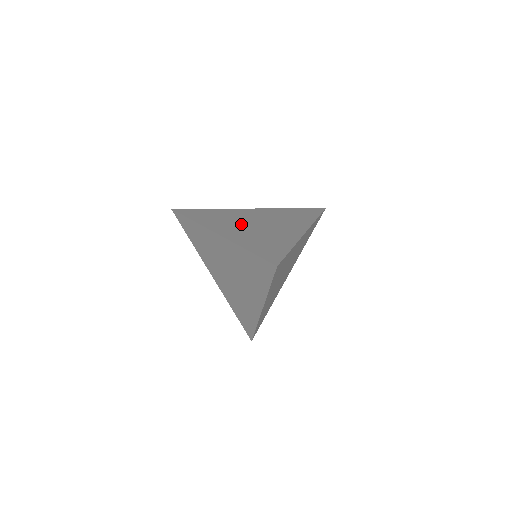
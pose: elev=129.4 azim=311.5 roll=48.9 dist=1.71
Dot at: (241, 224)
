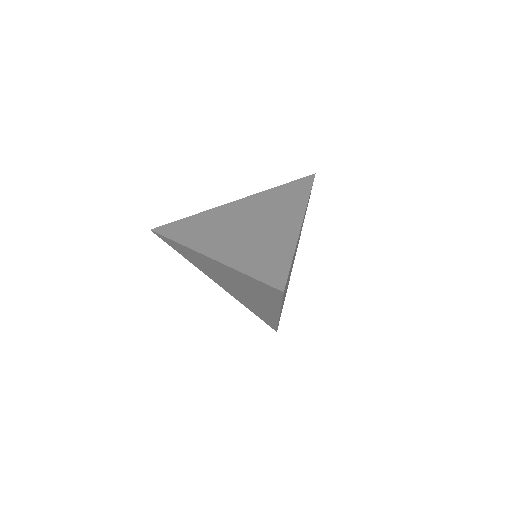
Dot at: (230, 232)
